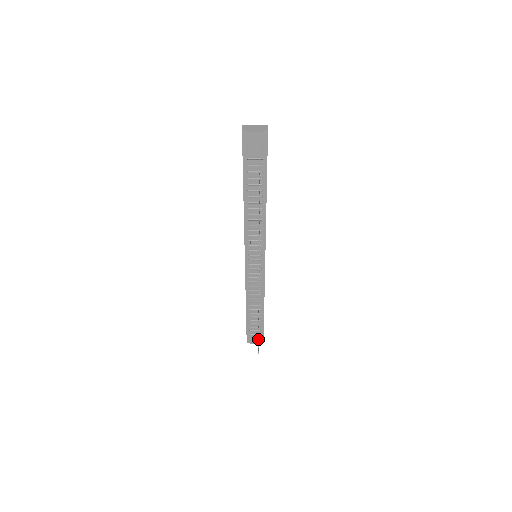
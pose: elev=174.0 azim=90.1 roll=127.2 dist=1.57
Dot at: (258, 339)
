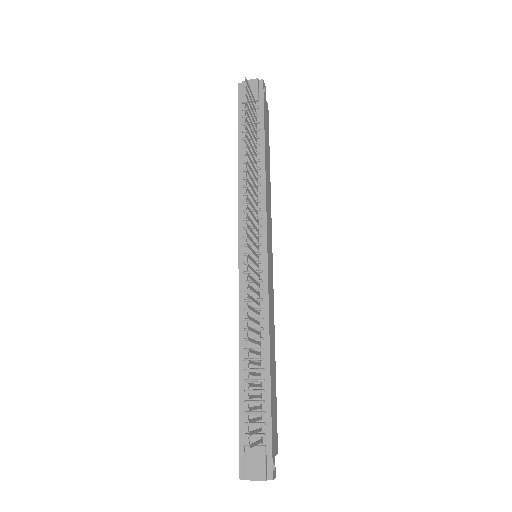
Dot at: occluded
